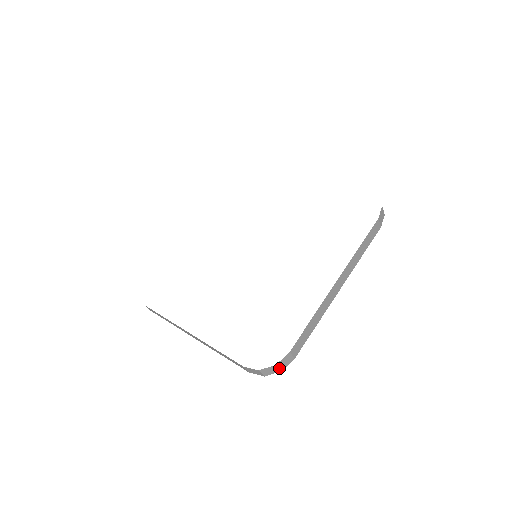
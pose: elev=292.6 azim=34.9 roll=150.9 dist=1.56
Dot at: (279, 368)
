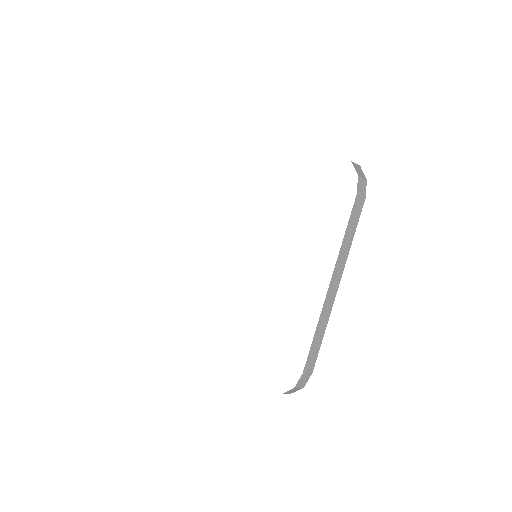
Dot at: (300, 387)
